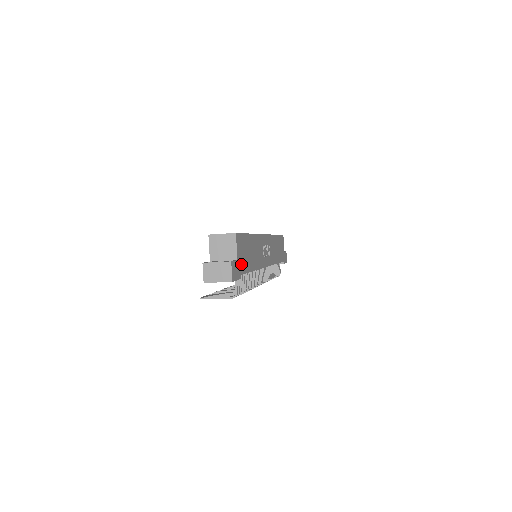
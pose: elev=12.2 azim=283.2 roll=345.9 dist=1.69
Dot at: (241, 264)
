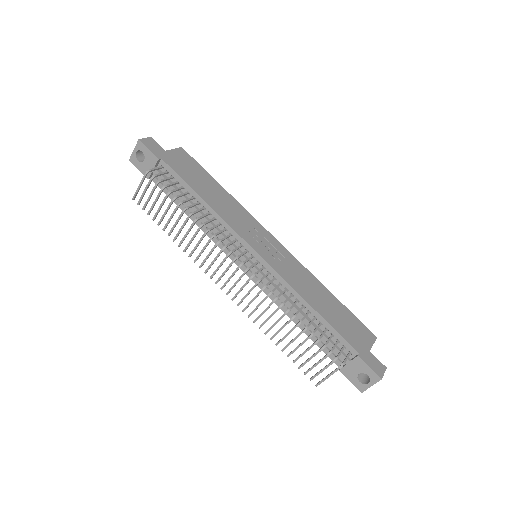
Dot at: (172, 161)
